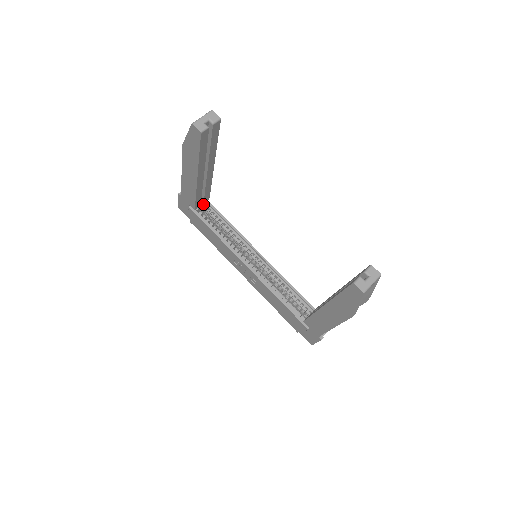
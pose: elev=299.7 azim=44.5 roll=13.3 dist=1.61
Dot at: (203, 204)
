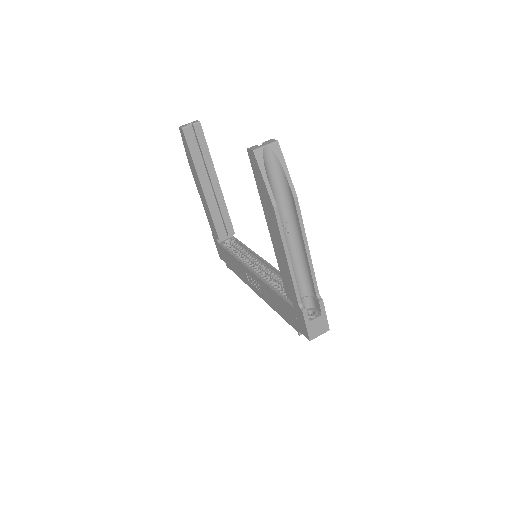
Dot at: (231, 241)
